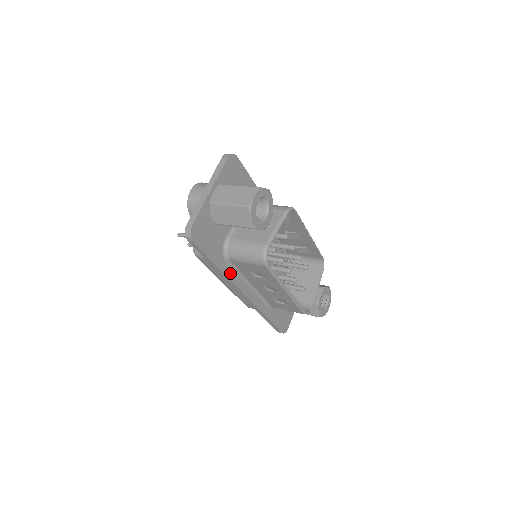
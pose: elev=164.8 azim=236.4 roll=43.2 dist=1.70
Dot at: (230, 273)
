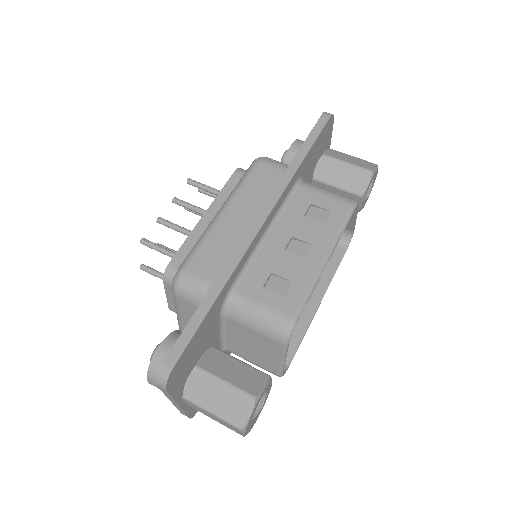
Dot at: occluded
